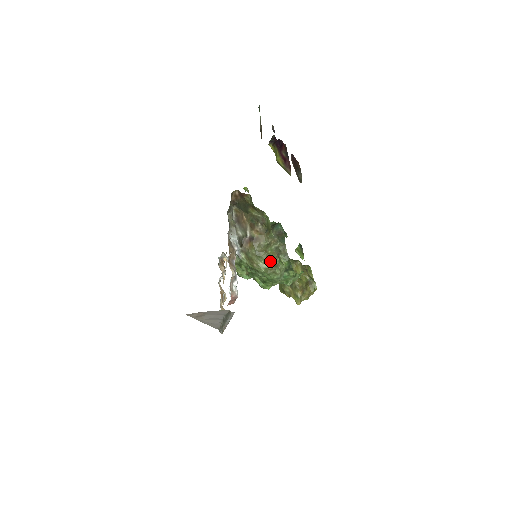
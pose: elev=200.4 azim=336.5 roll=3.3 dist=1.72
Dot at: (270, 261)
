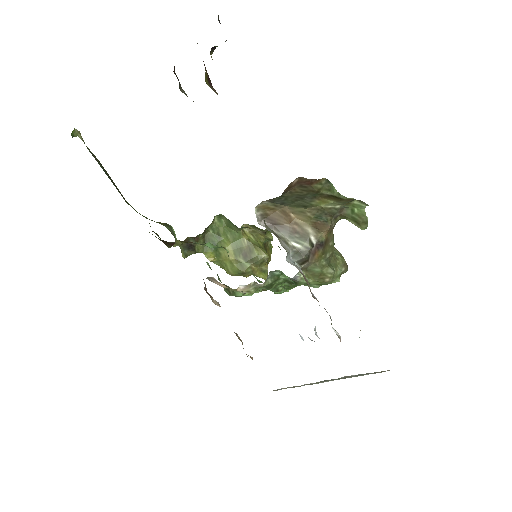
Dot at: (341, 263)
